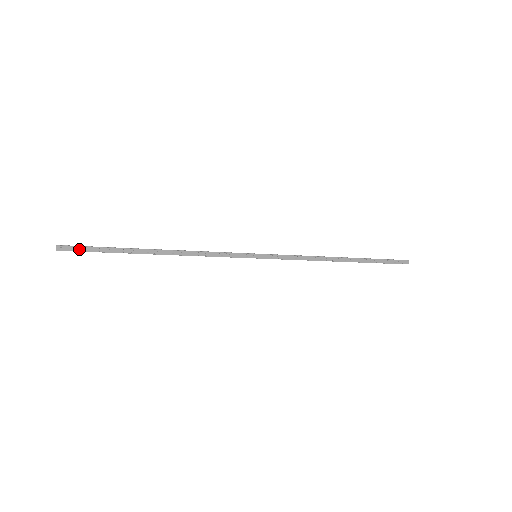
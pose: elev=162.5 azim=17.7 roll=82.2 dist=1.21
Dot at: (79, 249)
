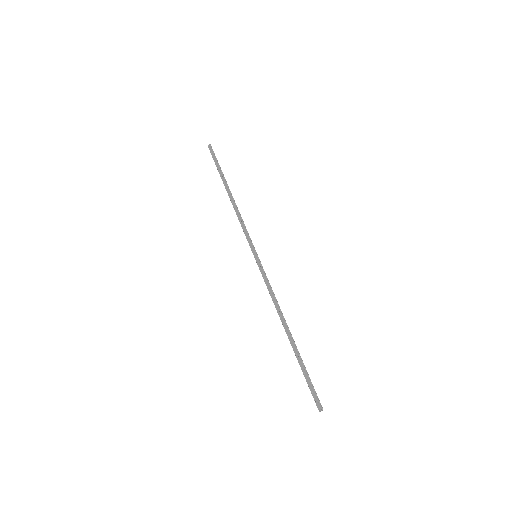
Dot at: (213, 155)
